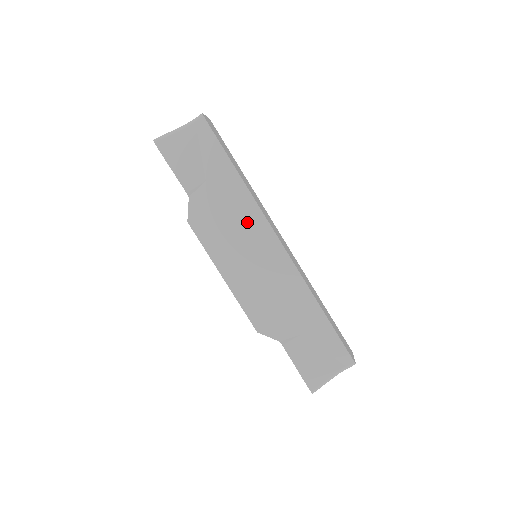
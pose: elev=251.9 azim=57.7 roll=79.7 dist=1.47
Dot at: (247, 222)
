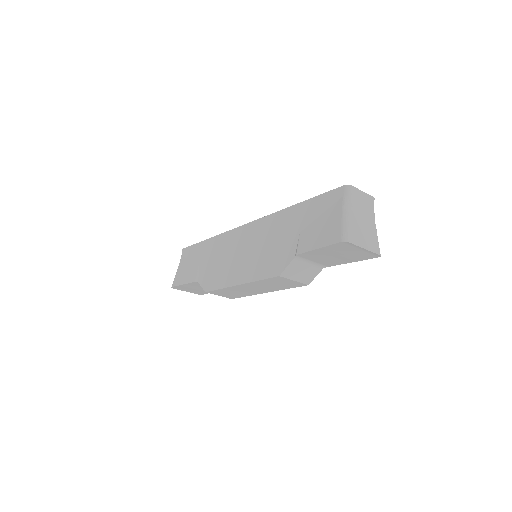
Dot at: (225, 246)
